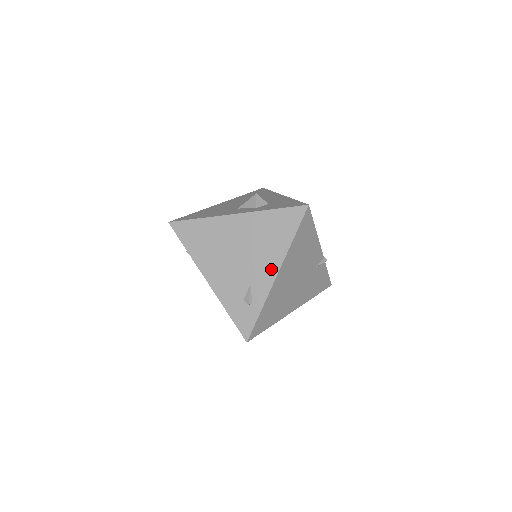
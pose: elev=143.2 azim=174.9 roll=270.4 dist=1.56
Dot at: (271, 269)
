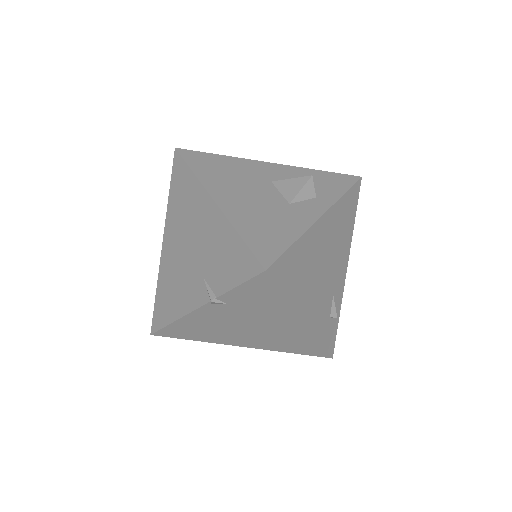
Dot at: (344, 266)
